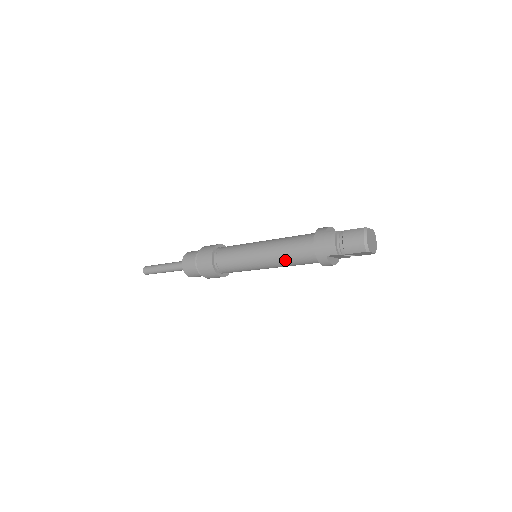
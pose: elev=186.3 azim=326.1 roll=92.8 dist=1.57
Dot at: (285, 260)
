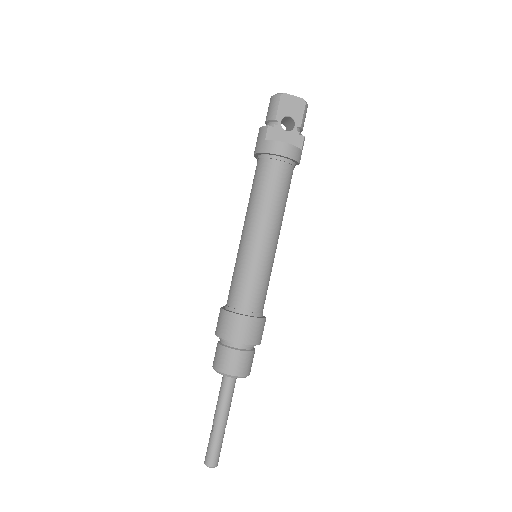
Dot at: (257, 201)
